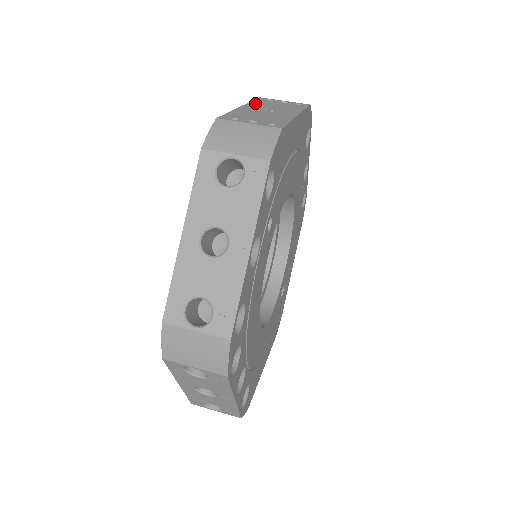
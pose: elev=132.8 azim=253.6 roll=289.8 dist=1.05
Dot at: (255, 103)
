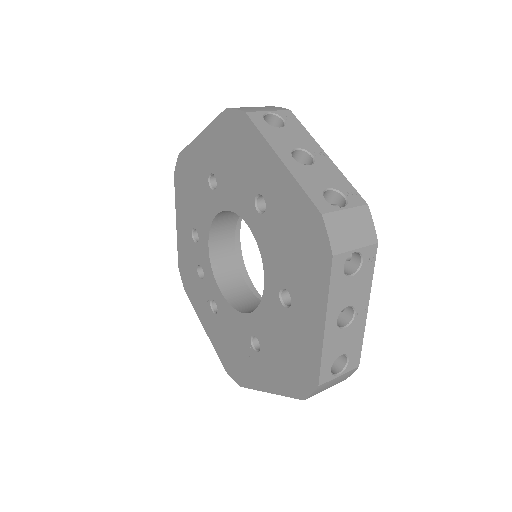
Dot at: occluded
